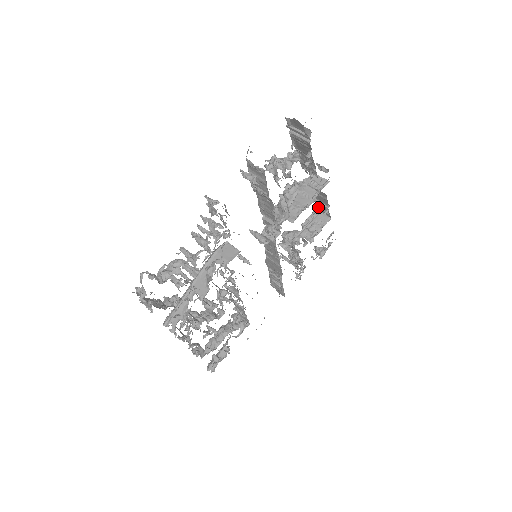
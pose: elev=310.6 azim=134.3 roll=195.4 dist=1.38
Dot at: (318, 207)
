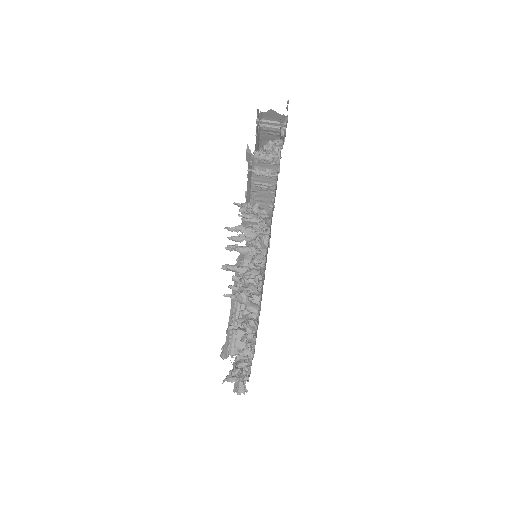
Dot at: occluded
